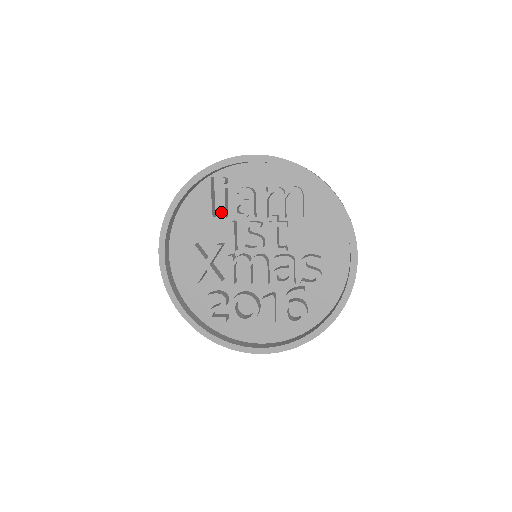
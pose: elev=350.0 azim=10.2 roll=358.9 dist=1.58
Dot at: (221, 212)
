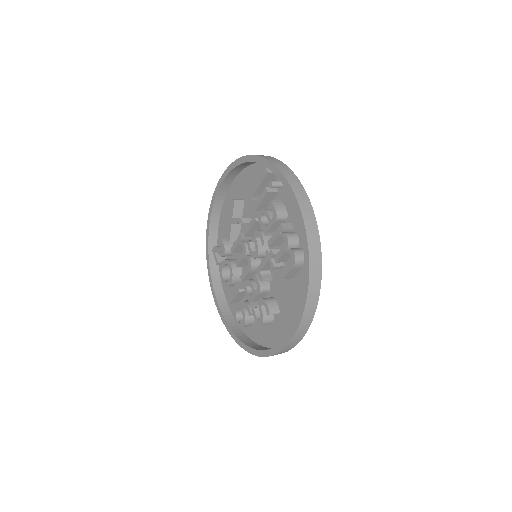
Dot at: (256, 203)
